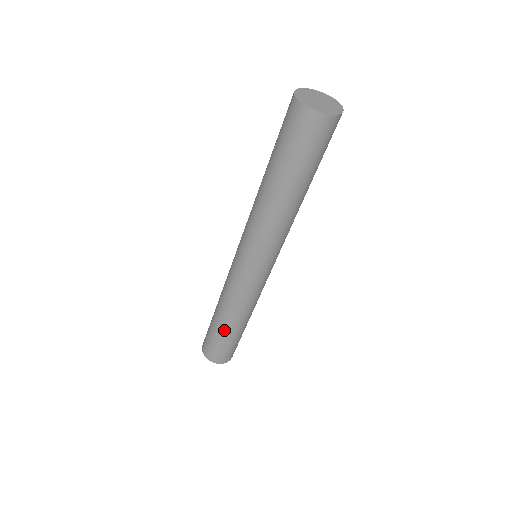
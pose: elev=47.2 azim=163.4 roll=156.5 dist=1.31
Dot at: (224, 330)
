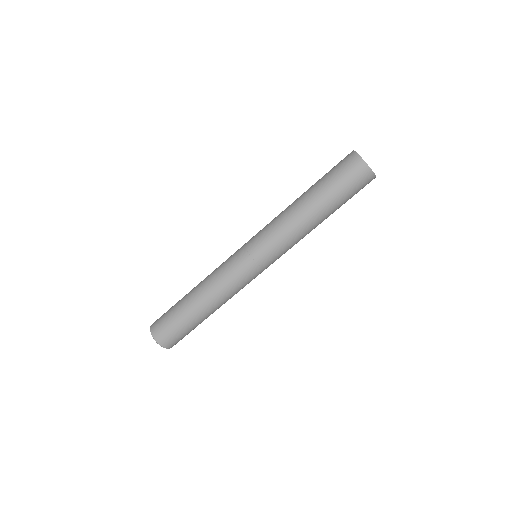
Dot at: (186, 298)
